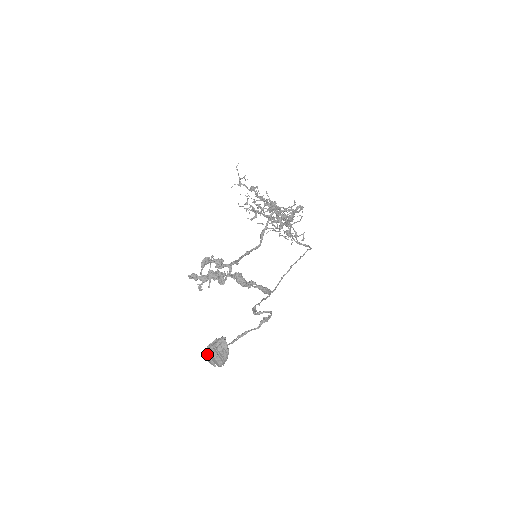
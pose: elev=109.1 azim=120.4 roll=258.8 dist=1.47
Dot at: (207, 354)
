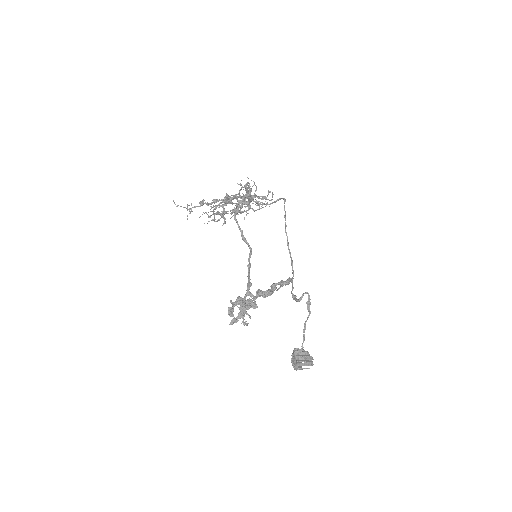
Dot at: (297, 369)
